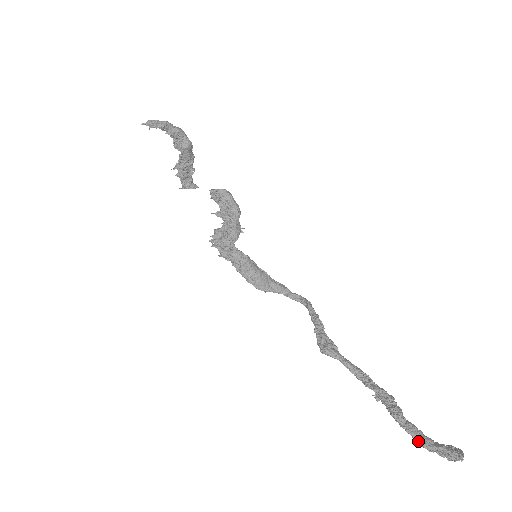
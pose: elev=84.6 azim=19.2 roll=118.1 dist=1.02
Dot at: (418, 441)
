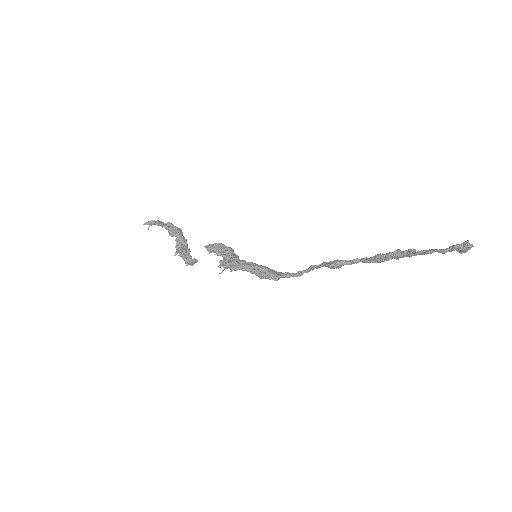
Dot at: (432, 251)
